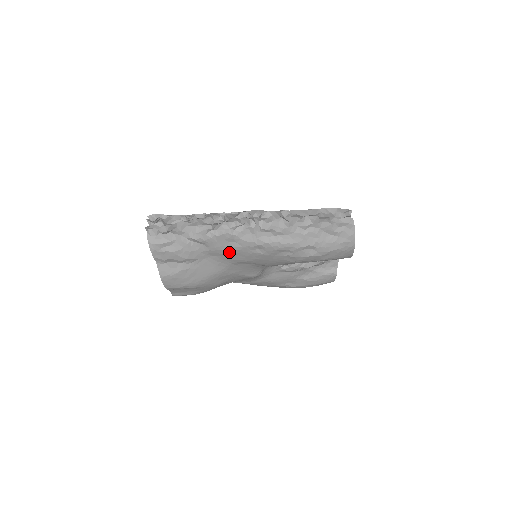
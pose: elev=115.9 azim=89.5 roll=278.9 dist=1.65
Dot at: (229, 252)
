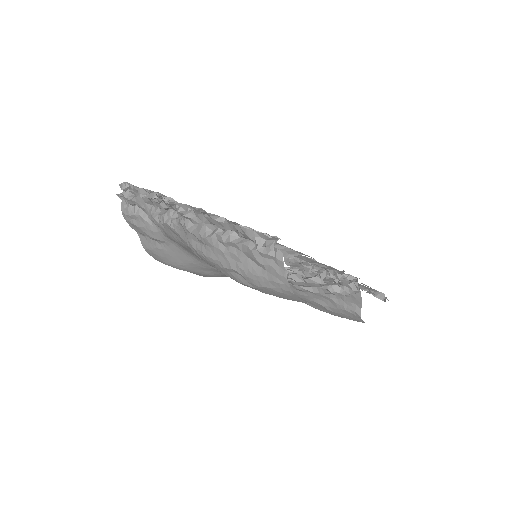
Dot at: (181, 245)
